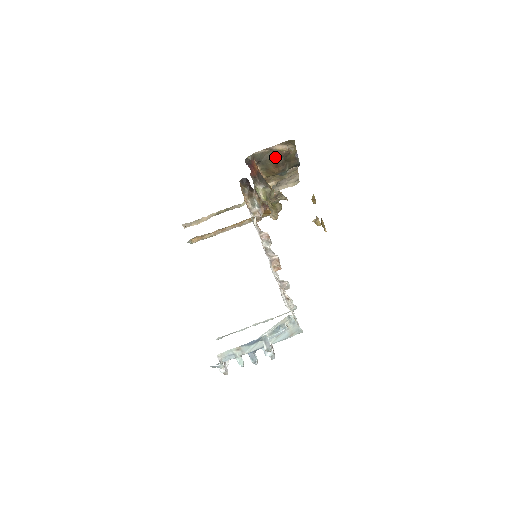
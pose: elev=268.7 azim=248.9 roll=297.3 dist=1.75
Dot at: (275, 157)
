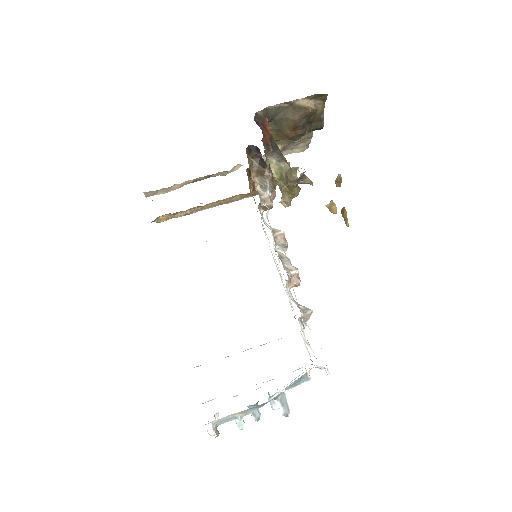
Dot at: (296, 116)
